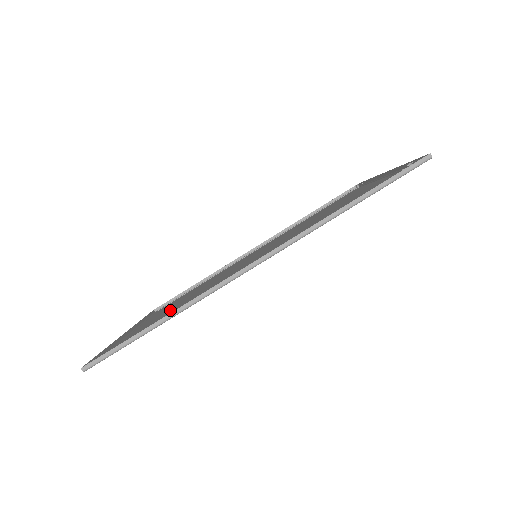
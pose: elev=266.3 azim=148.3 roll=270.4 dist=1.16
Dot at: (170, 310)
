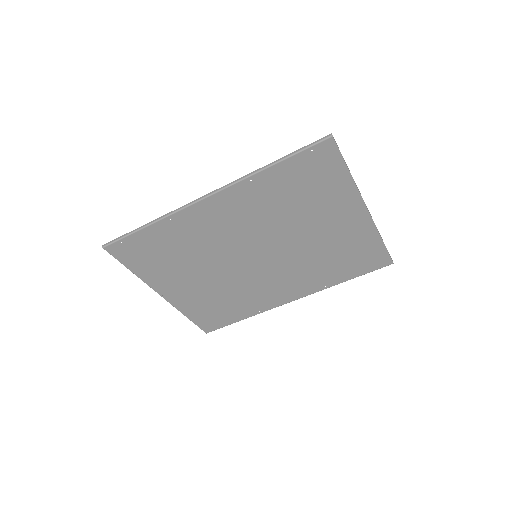
Dot at: (183, 270)
